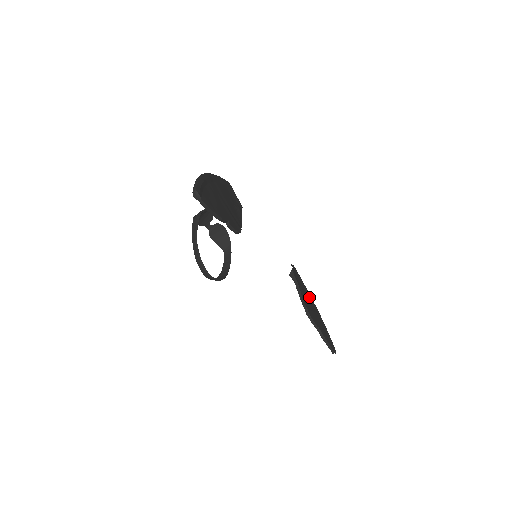
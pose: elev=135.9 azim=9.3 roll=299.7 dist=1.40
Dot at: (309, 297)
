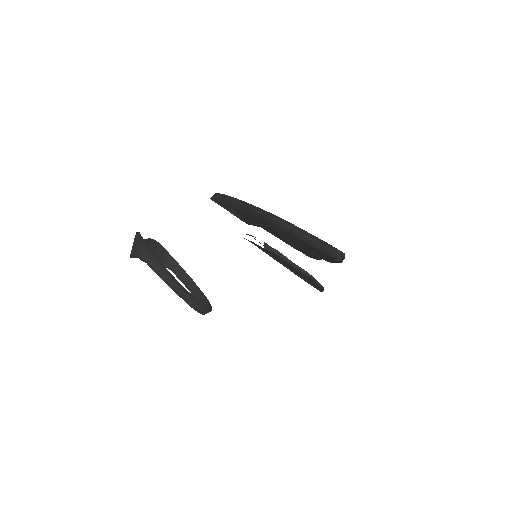
Dot at: occluded
